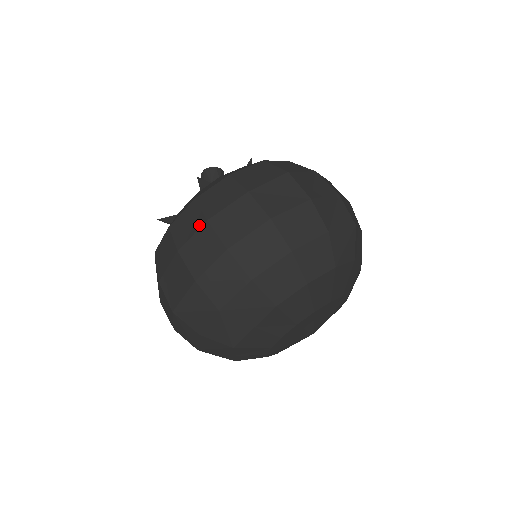
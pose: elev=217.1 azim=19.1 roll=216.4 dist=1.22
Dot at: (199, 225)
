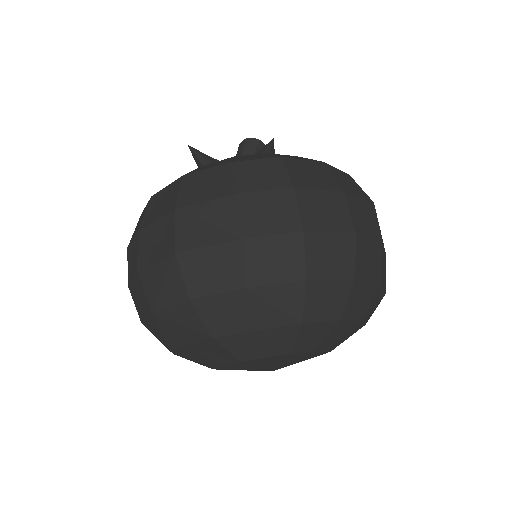
Dot at: (280, 185)
